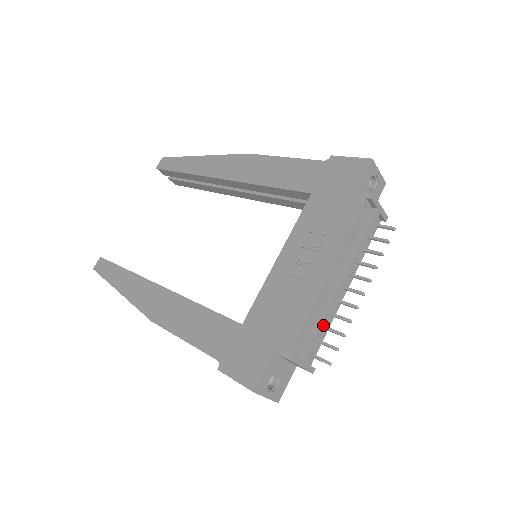
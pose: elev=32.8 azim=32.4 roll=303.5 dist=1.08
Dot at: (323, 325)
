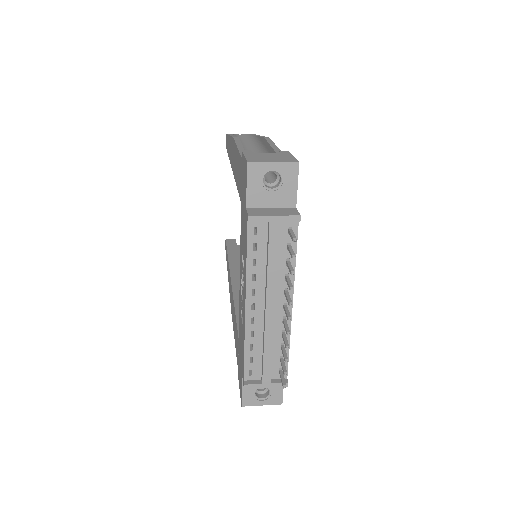
Dot at: (268, 351)
